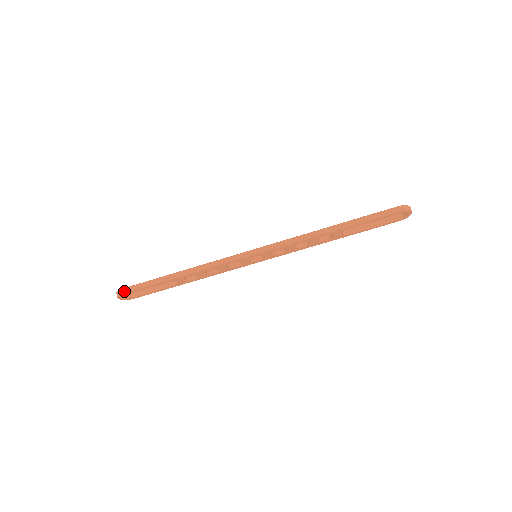
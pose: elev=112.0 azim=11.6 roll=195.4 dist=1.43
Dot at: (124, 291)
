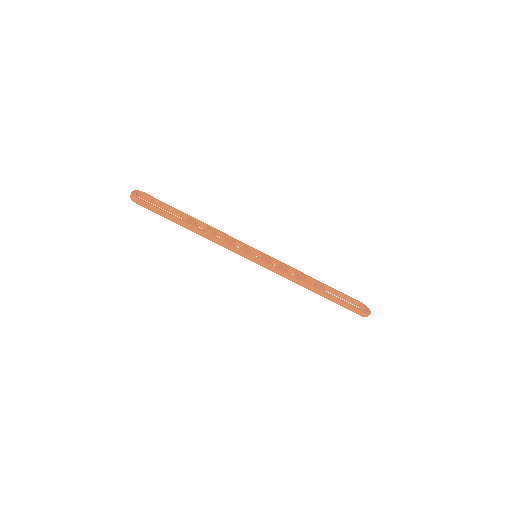
Dot at: (139, 203)
